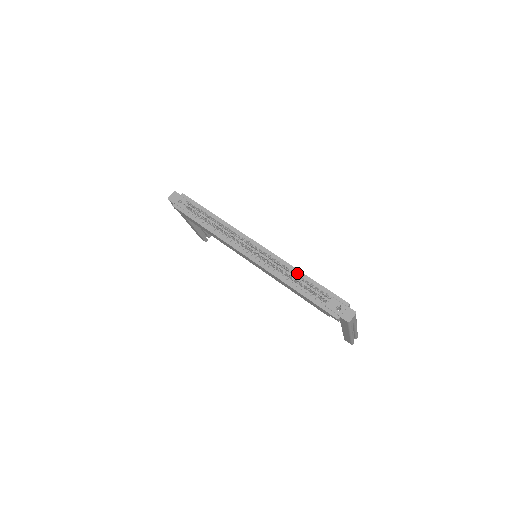
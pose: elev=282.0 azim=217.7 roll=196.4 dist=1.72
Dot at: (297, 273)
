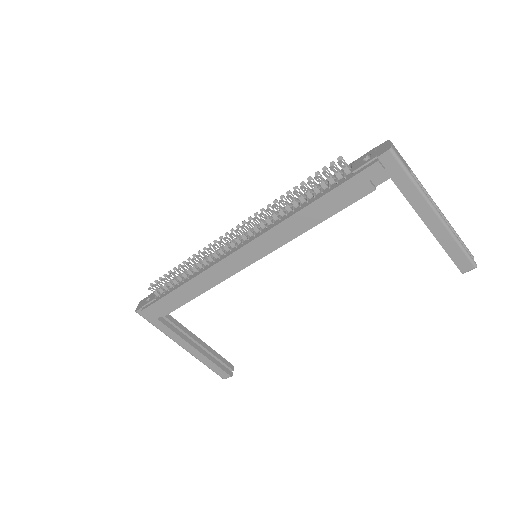
Dot at: occluded
